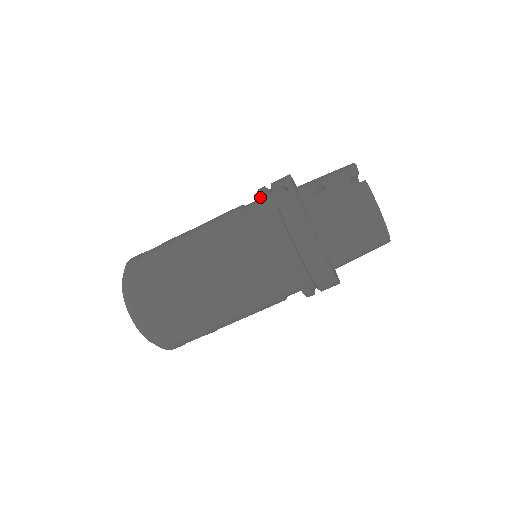
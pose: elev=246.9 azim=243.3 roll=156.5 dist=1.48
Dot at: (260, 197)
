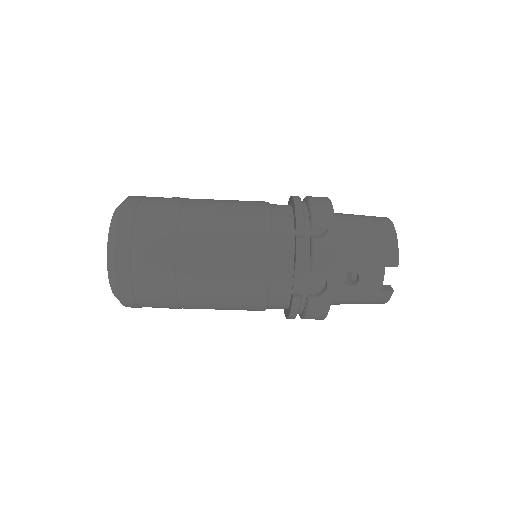
Dot at: (296, 270)
